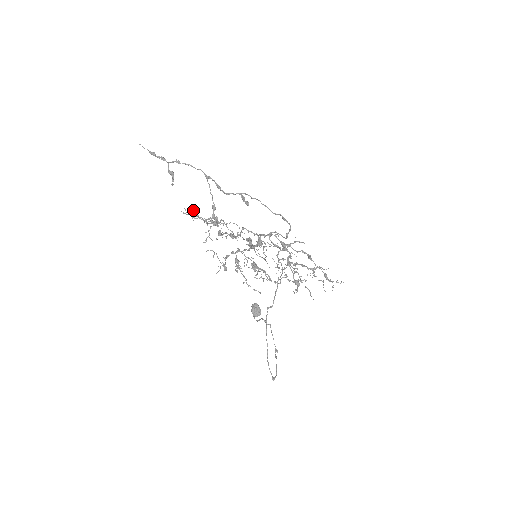
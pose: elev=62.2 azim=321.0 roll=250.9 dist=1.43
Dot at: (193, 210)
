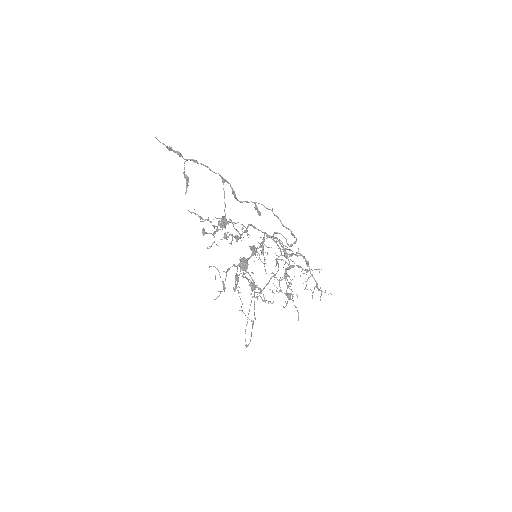
Dot at: (203, 230)
